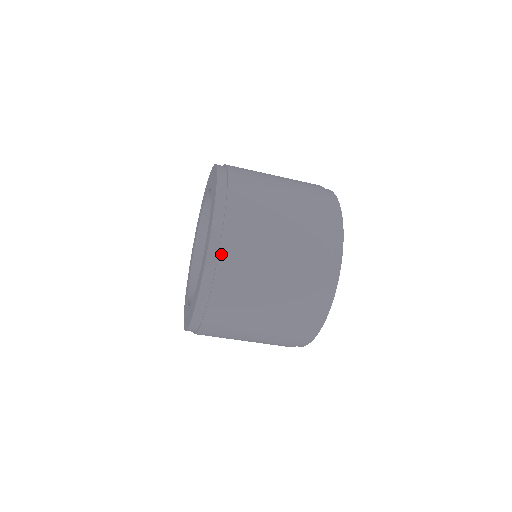
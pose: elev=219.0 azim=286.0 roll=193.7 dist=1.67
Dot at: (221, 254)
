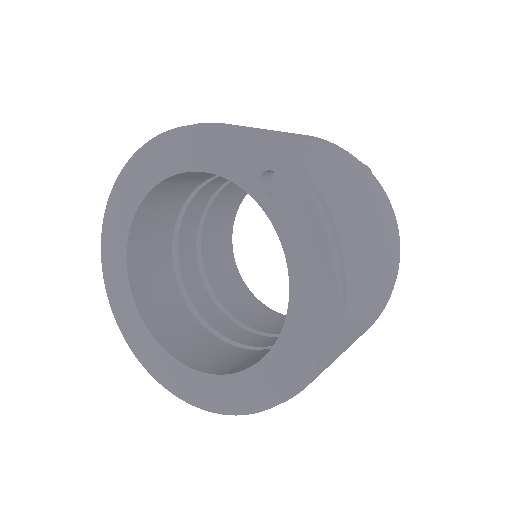
Dot at: occluded
